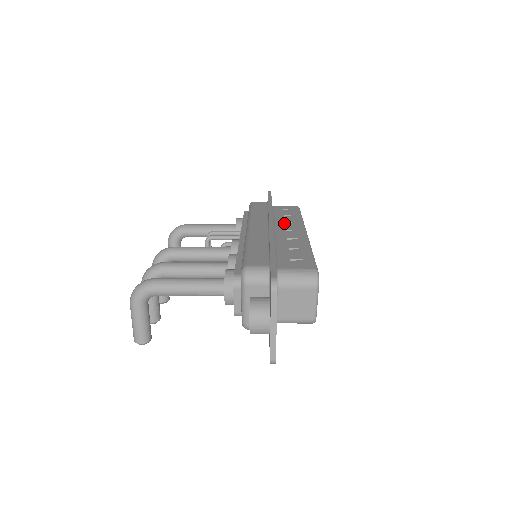
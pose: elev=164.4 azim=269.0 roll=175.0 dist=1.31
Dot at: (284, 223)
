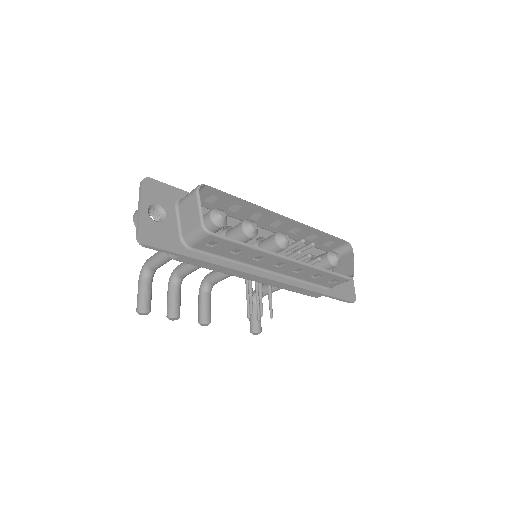
Dot at: (290, 230)
